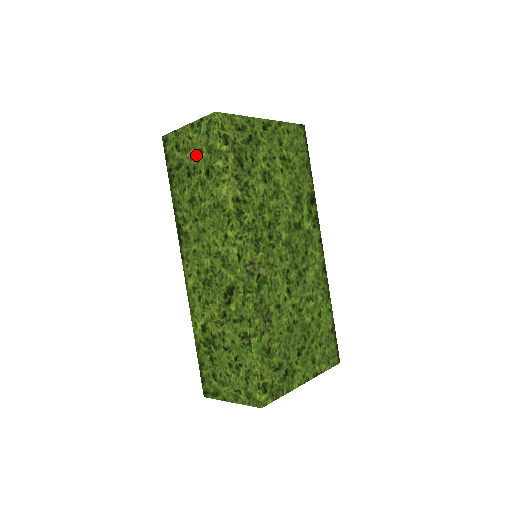
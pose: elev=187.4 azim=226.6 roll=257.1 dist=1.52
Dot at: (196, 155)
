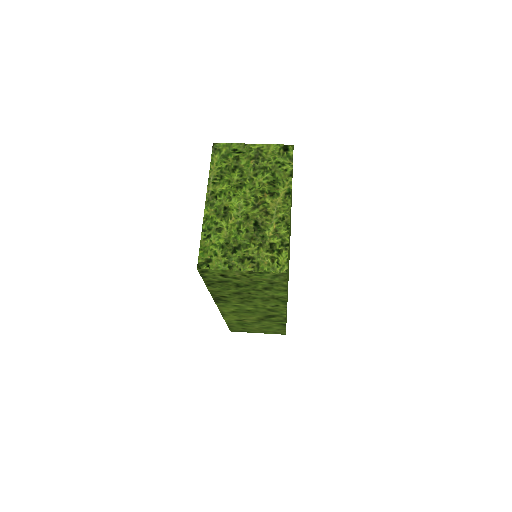
Dot at: (252, 282)
